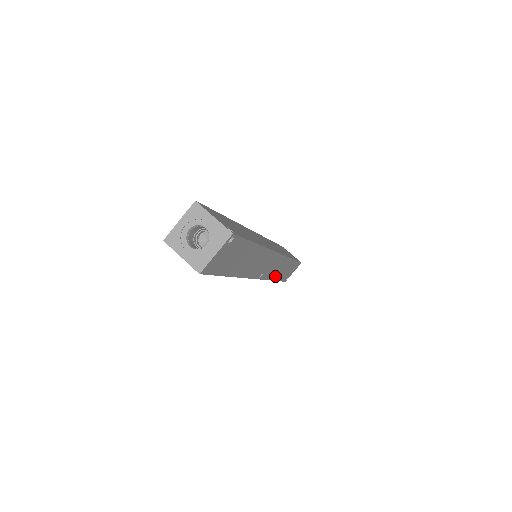
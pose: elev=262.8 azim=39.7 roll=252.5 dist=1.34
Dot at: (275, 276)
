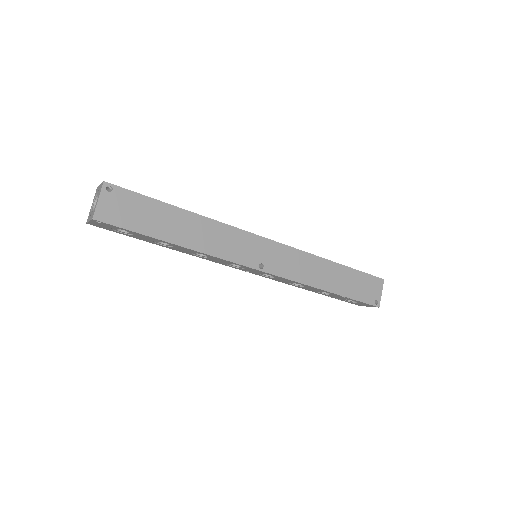
Dot at: (317, 283)
